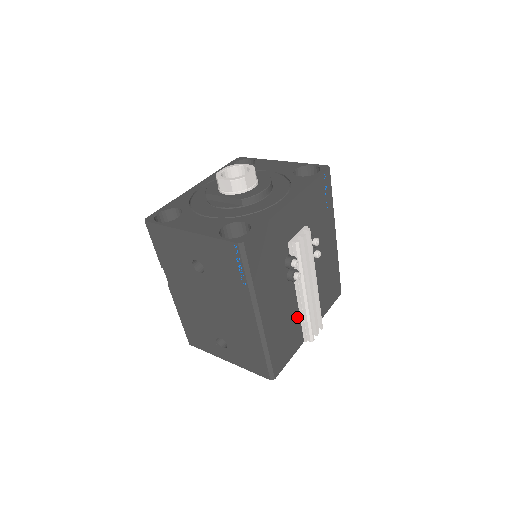
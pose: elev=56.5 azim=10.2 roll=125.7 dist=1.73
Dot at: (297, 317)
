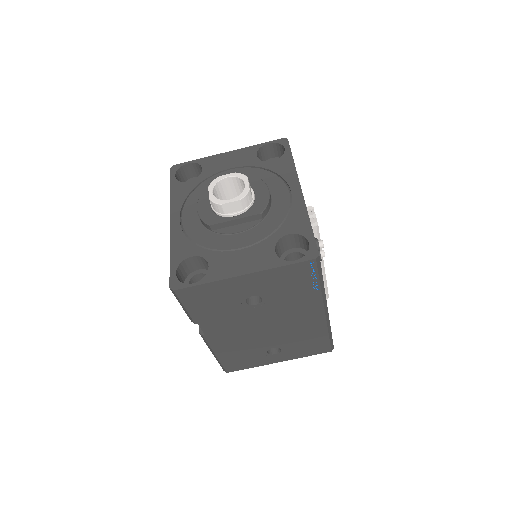
Dot at: occluded
